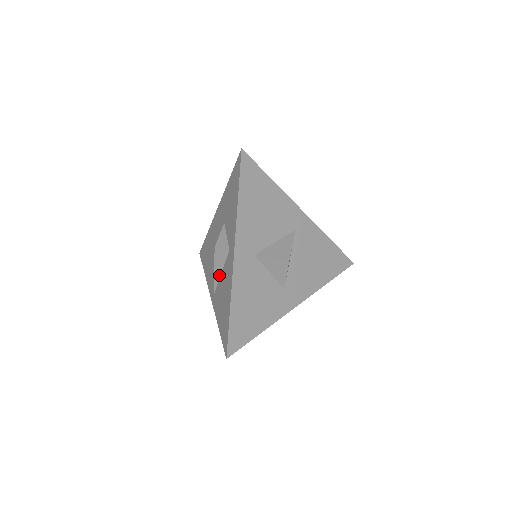
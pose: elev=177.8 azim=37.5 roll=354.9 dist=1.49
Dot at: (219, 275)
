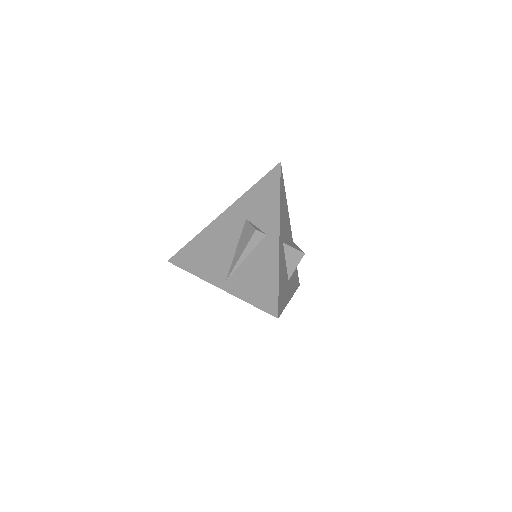
Dot at: (243, 259)
